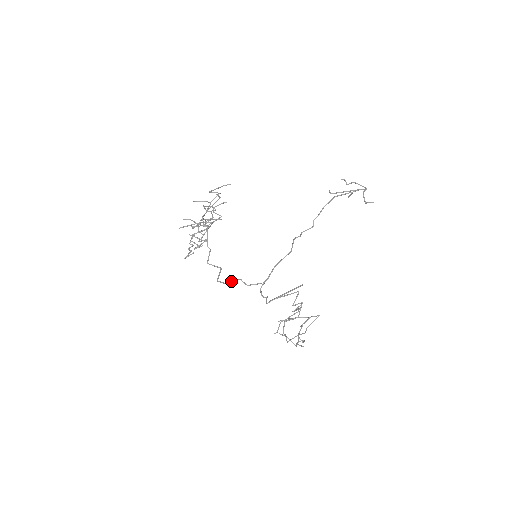
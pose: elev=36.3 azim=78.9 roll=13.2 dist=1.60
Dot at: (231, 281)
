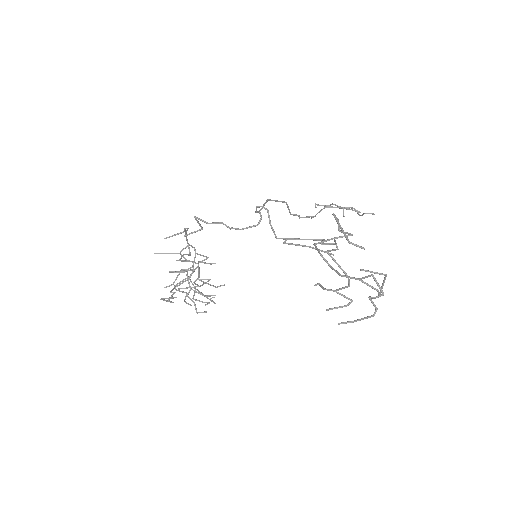
Dot at: (215, 223)
